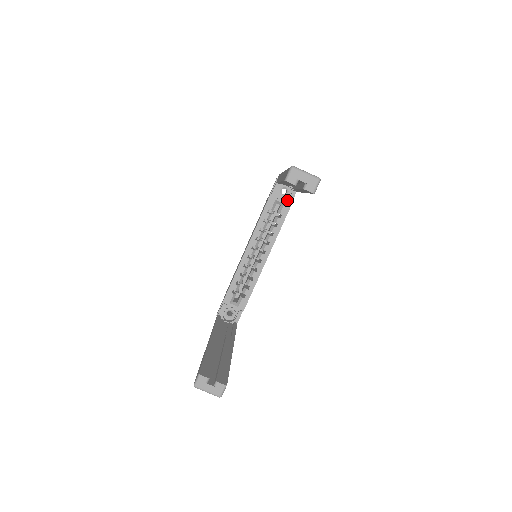
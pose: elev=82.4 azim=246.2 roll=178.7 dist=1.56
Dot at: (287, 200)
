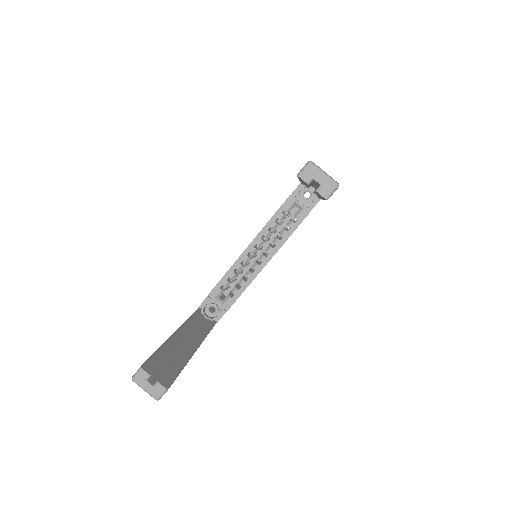
Dot at: (307, 205)
